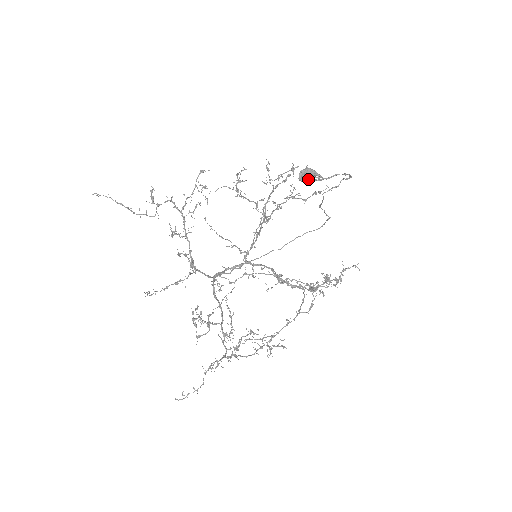
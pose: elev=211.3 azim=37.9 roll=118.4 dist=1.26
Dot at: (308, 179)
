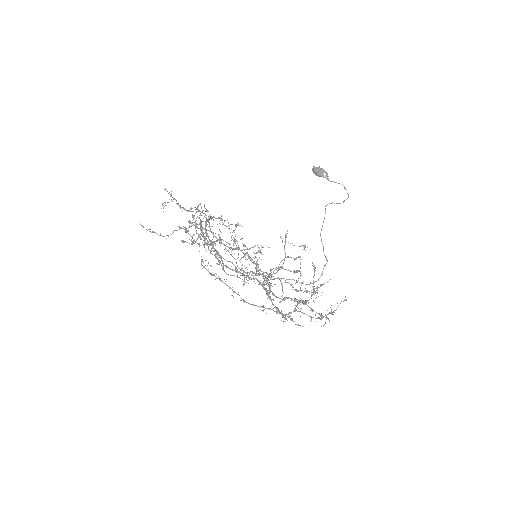
Dot at: (318, 169)
